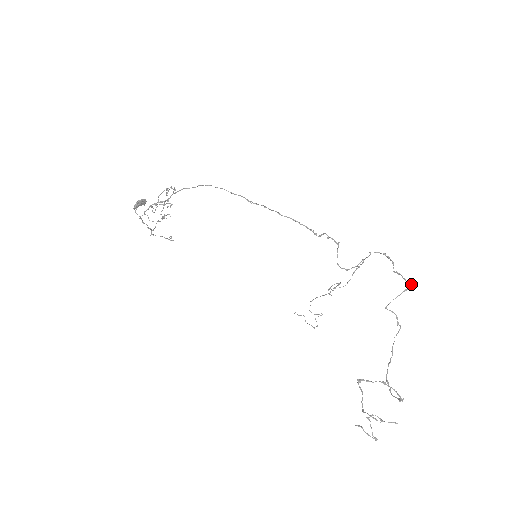
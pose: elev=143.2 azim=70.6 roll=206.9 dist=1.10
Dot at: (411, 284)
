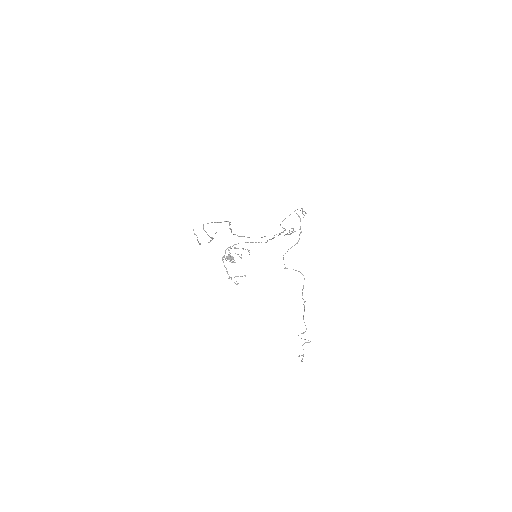
Dot at: (302, 211)
